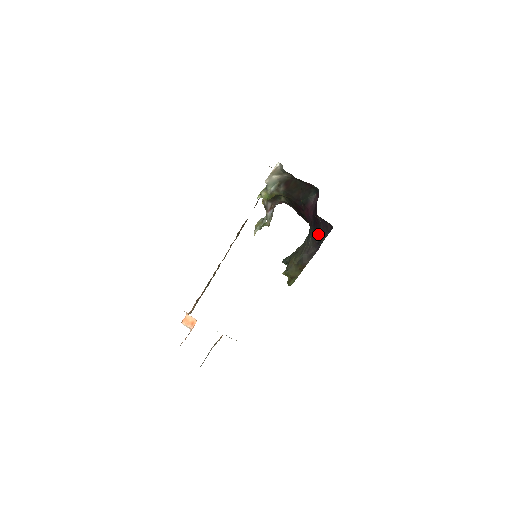
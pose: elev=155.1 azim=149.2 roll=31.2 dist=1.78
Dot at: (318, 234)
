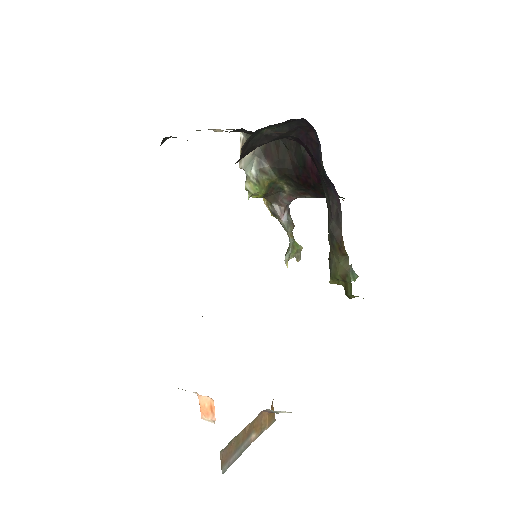
Dot at: (317, 168)
